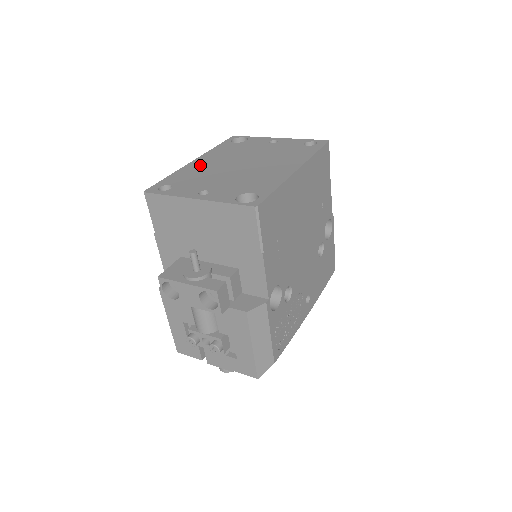
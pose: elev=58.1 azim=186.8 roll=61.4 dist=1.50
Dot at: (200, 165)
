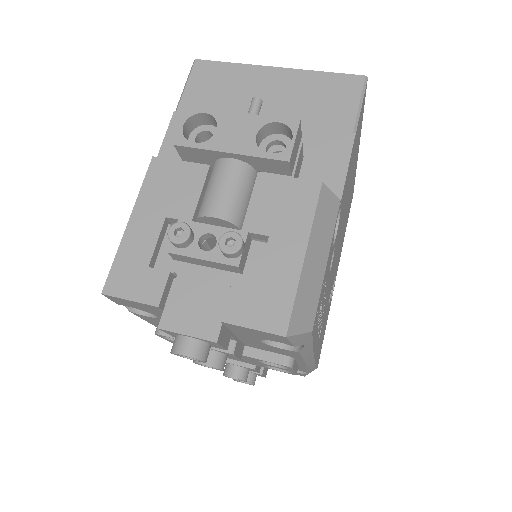
Dot at: occluded
